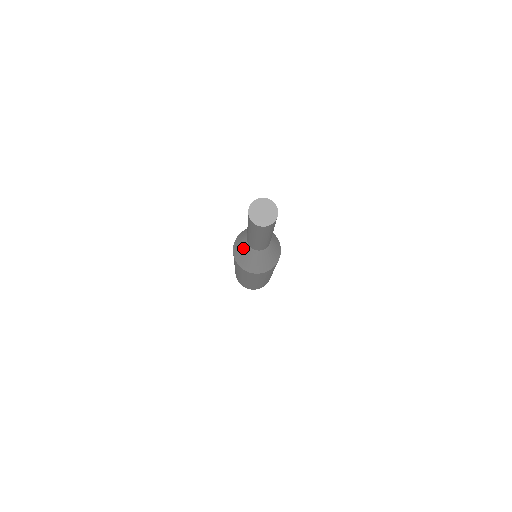
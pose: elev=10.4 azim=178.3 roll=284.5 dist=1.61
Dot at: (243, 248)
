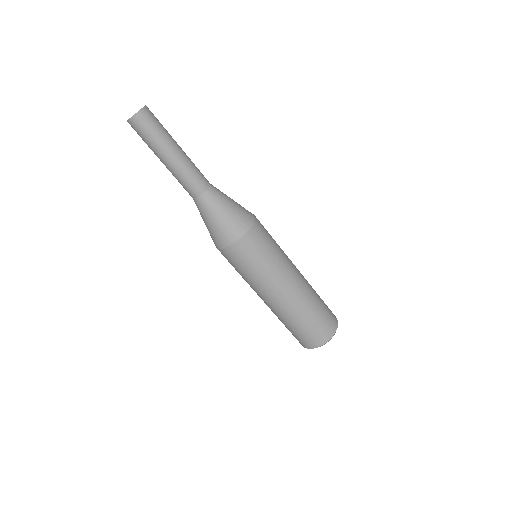
Dot at: (201, 215)
